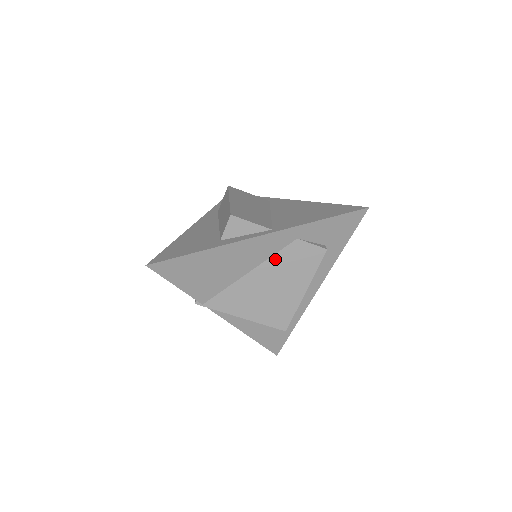
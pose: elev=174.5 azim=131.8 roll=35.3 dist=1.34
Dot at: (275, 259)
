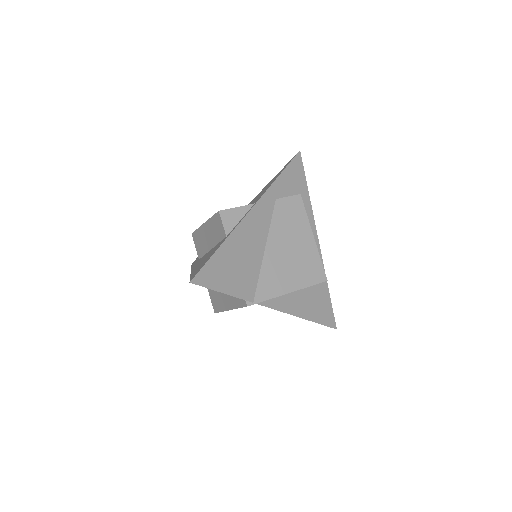
Dot at: (274, 225)
